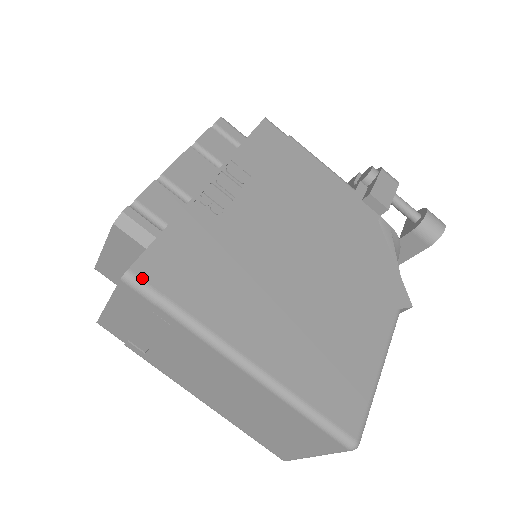
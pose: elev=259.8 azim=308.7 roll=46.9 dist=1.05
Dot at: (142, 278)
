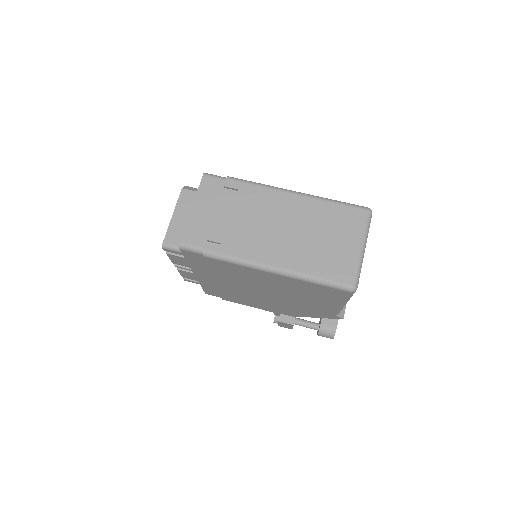
Dot at: (213, 175)
